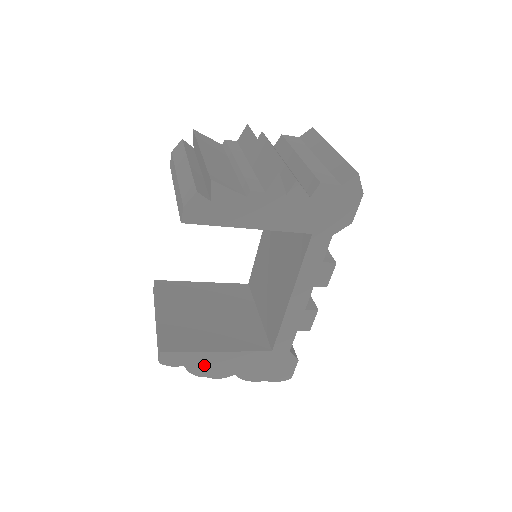
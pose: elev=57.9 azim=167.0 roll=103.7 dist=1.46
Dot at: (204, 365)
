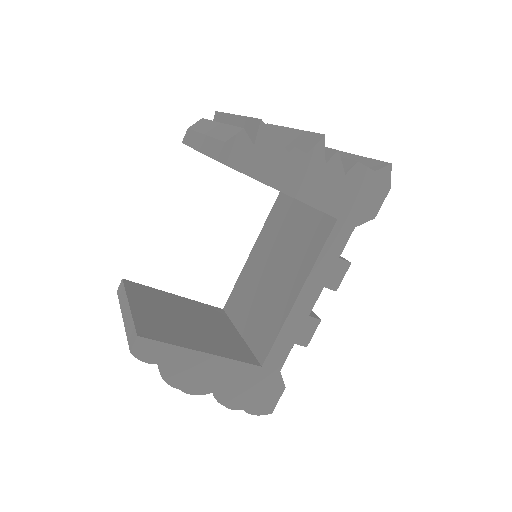
Dot at: (182, 369)
